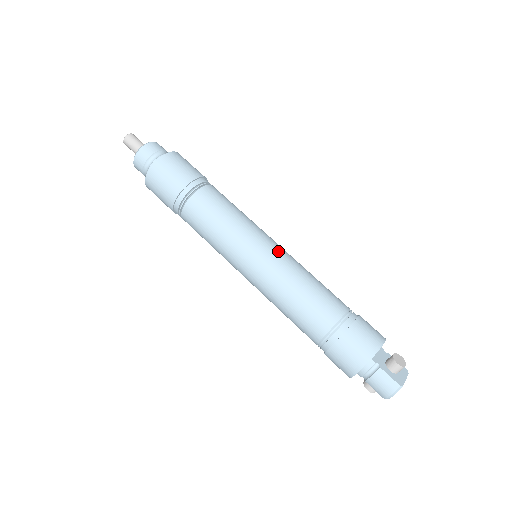
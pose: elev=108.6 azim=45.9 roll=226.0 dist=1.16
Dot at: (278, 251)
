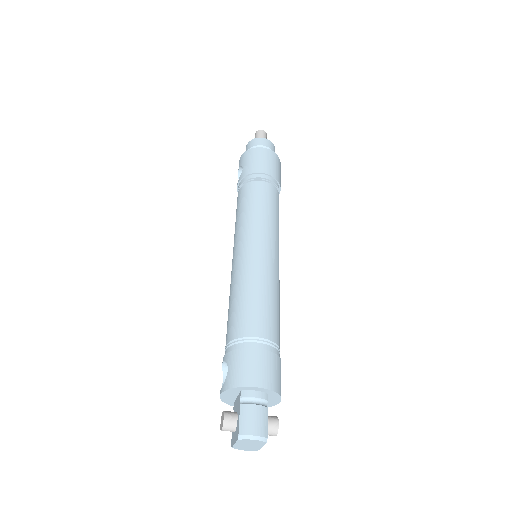
Dot at: occluded
